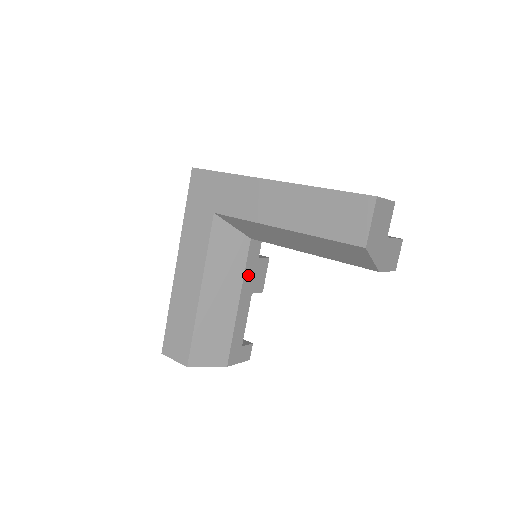
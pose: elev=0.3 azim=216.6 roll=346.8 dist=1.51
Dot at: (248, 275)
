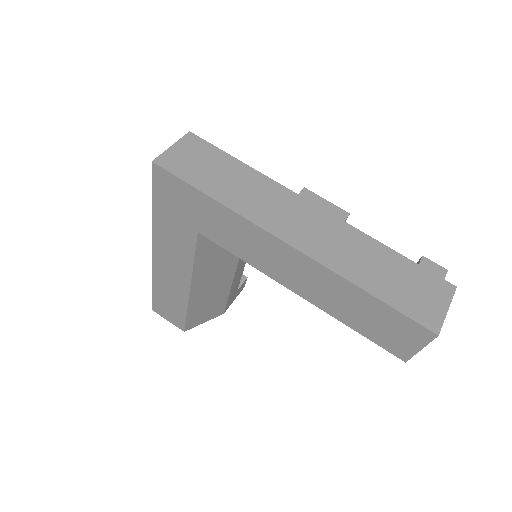
Dot at: occluded
